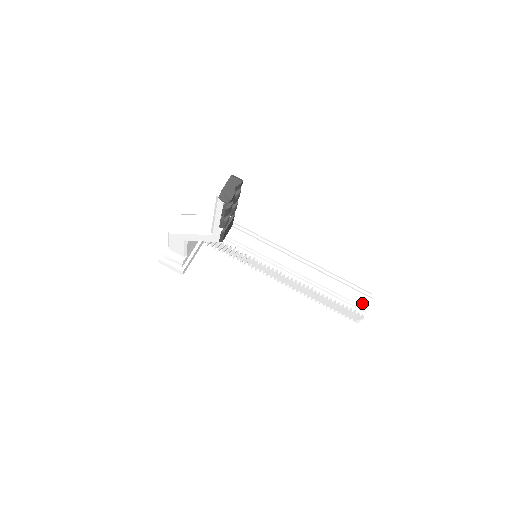
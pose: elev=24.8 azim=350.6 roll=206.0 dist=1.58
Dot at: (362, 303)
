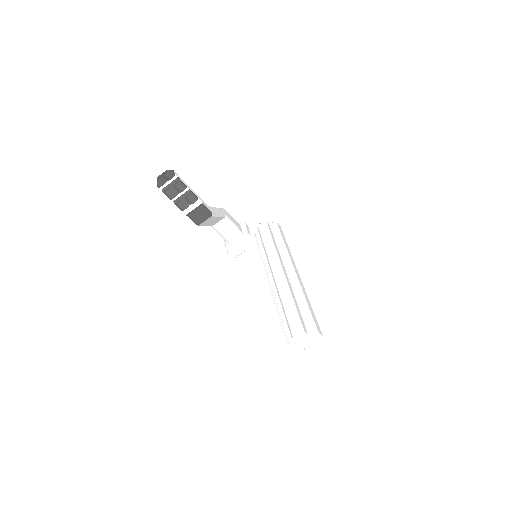
Dot at: (290, 329)
